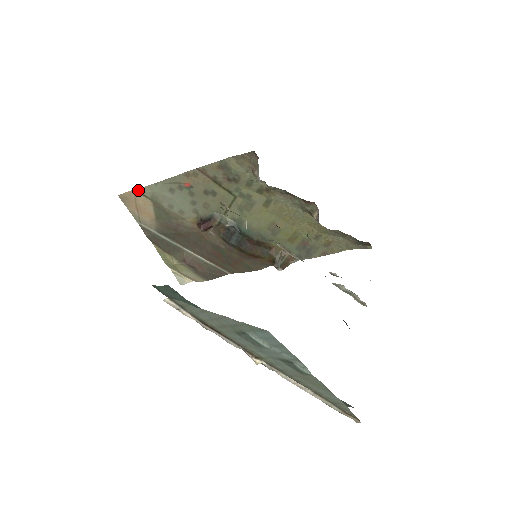
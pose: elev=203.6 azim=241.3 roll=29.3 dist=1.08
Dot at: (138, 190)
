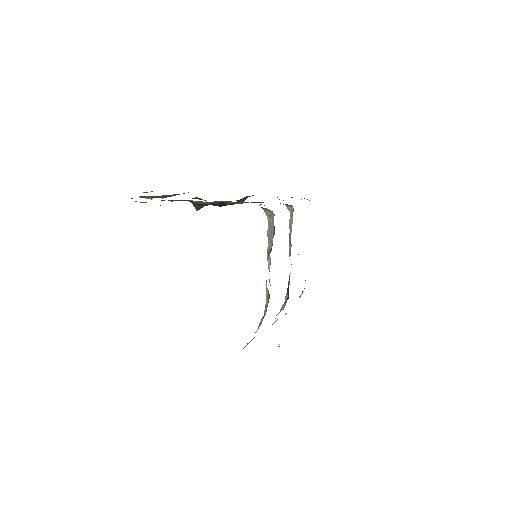
Dot at: occluded
